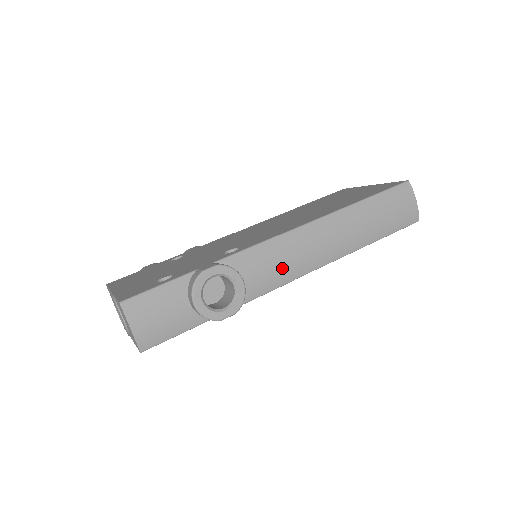
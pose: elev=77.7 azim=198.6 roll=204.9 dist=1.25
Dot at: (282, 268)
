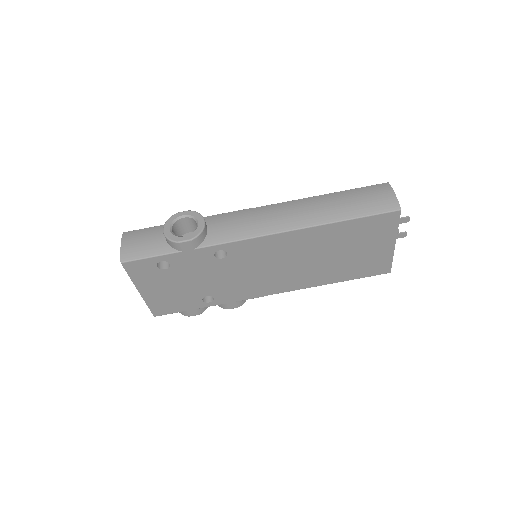
Dot at: (245, 226)
